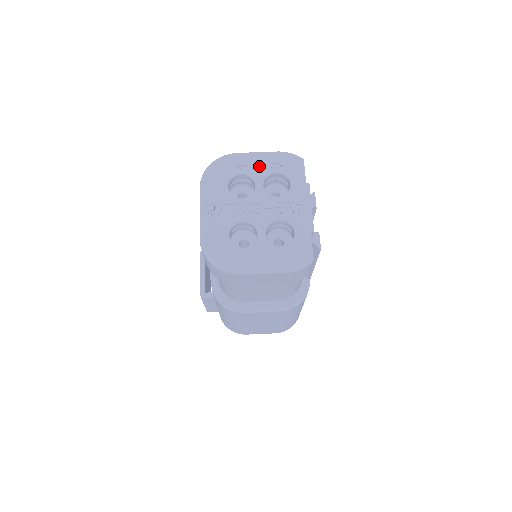
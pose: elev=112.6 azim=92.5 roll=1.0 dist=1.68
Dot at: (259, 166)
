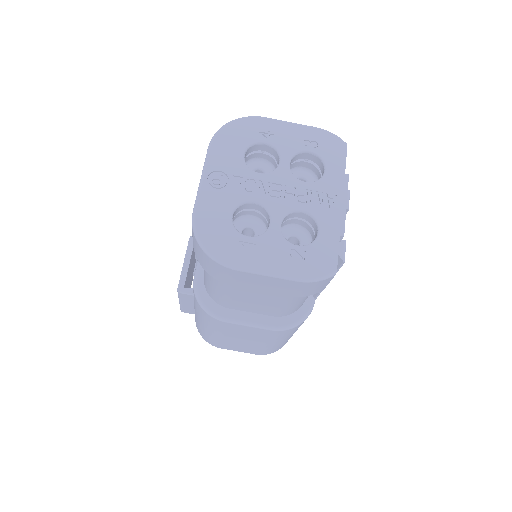
Dot at: (289, 139)
